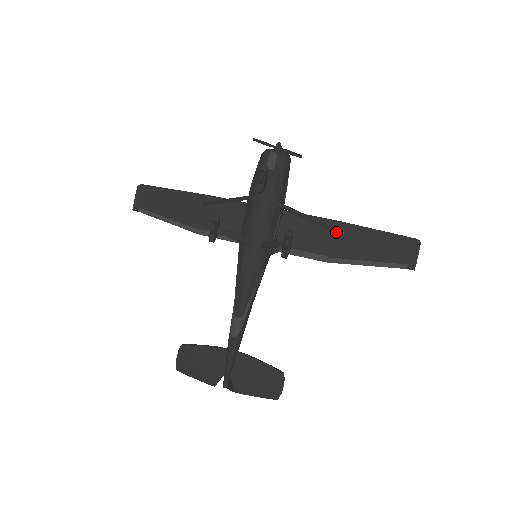
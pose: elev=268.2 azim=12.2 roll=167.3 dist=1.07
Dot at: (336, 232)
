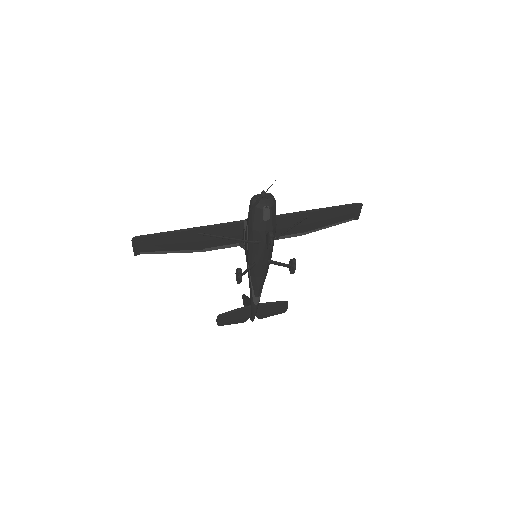
Dot at: (307, 218)
